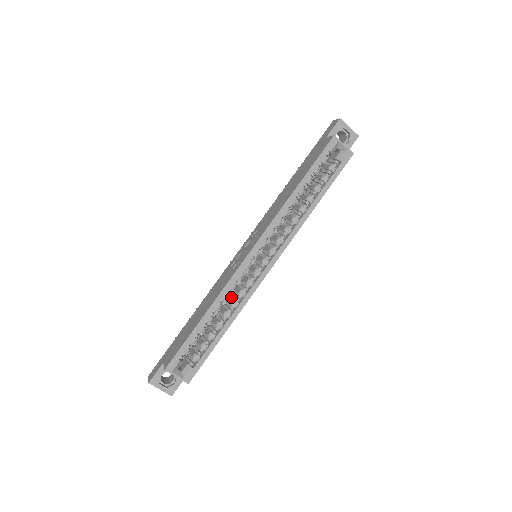
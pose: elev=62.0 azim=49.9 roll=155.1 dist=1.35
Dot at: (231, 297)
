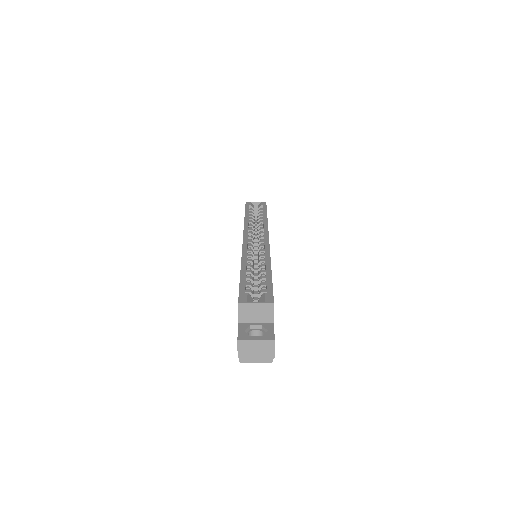
Dot at: (258, 269)
